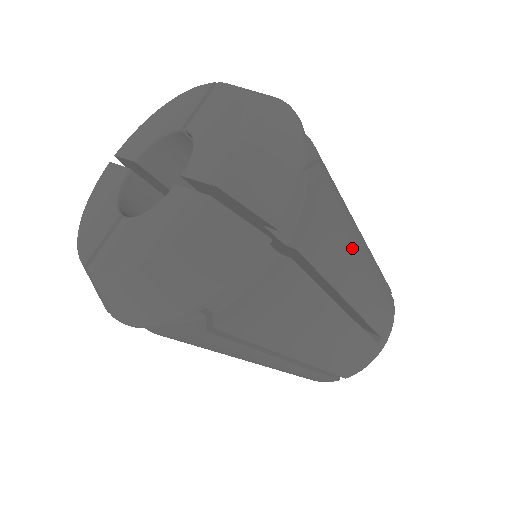
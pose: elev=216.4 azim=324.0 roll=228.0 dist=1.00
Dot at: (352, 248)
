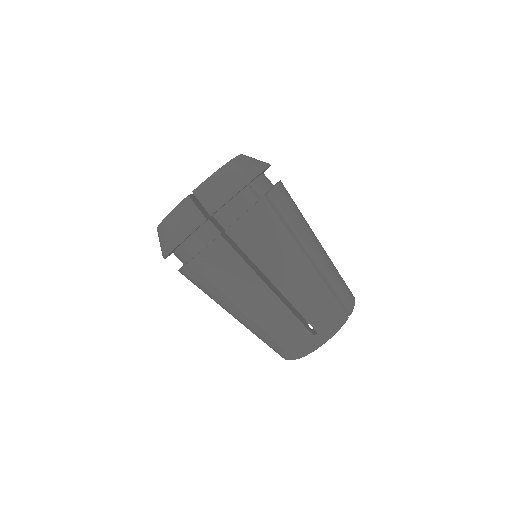
Dot at: (283, 252)
